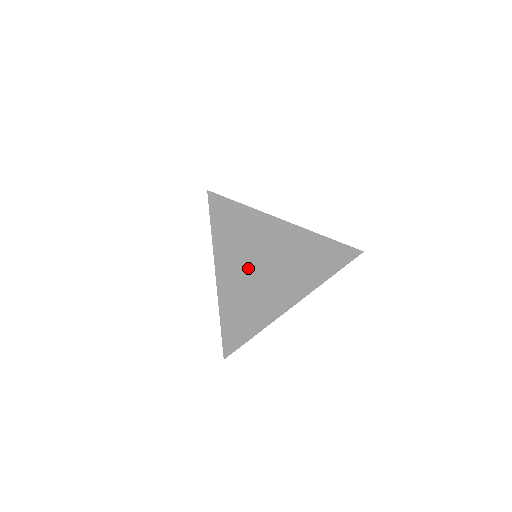
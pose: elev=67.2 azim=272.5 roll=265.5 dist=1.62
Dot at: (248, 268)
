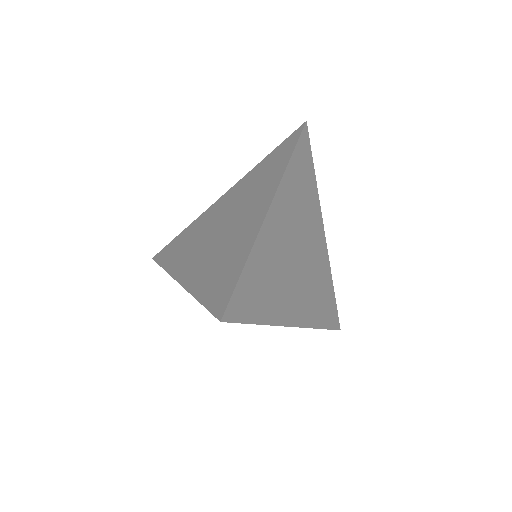
Dot at: occluded
